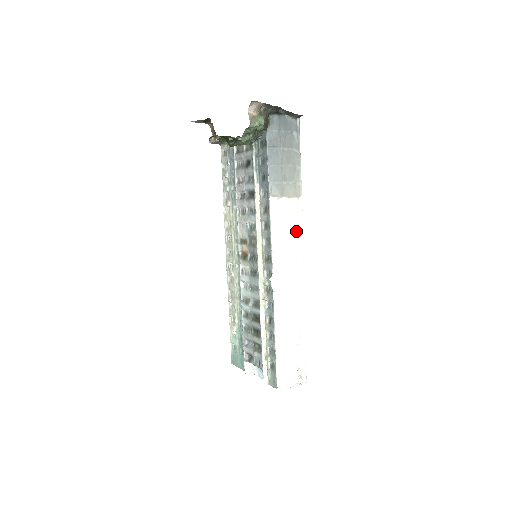
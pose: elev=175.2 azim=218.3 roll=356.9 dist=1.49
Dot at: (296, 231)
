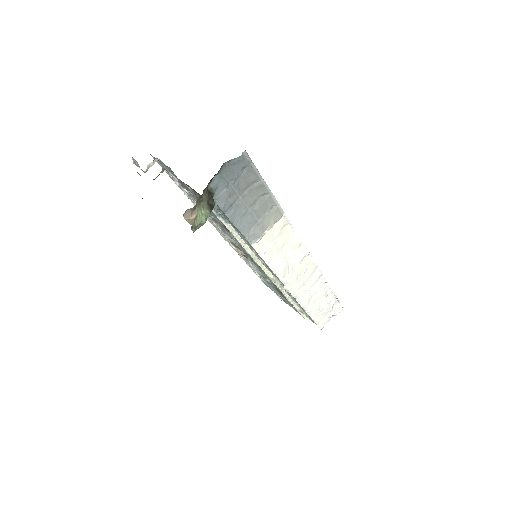
Dot at: (291, 241)
